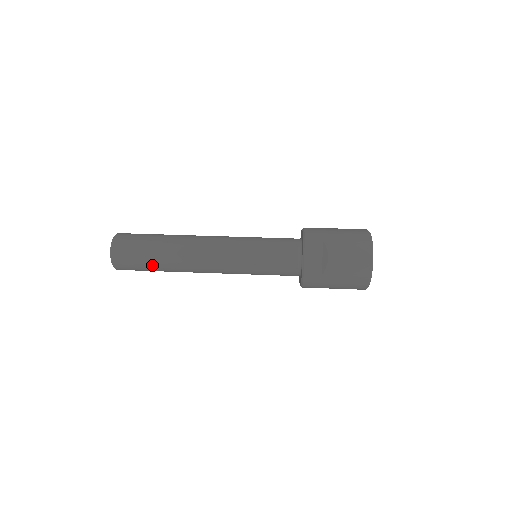
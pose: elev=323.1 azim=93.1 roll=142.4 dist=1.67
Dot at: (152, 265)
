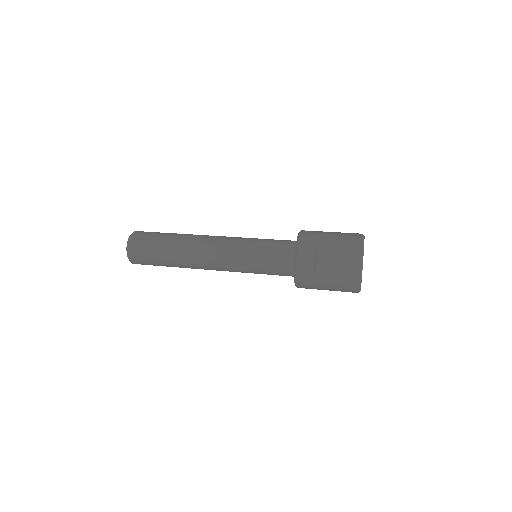
Dot at: (162, 261)
